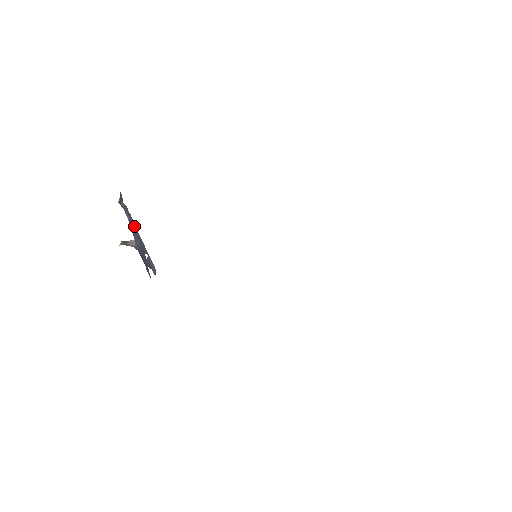
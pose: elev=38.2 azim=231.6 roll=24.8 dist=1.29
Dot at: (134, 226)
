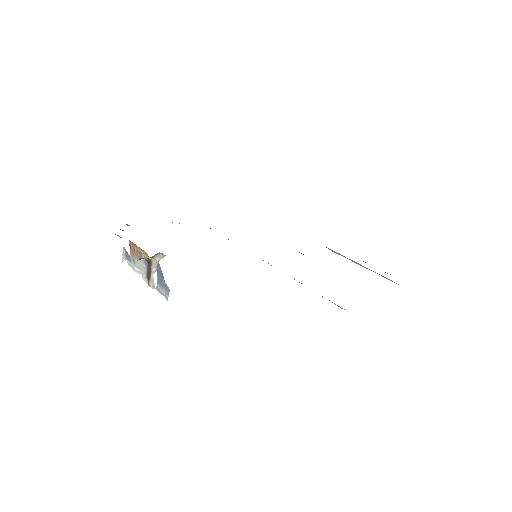
Dot at: (139, 269)
